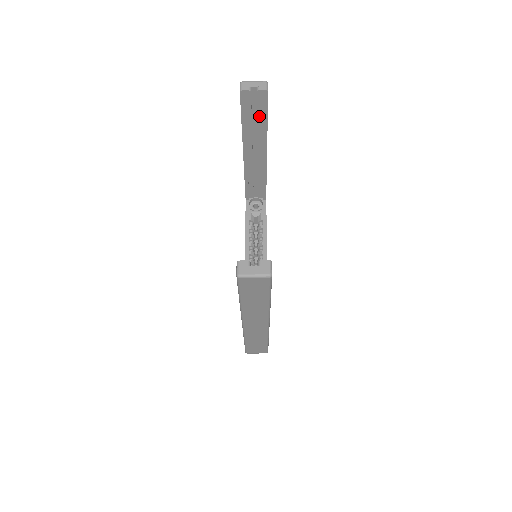
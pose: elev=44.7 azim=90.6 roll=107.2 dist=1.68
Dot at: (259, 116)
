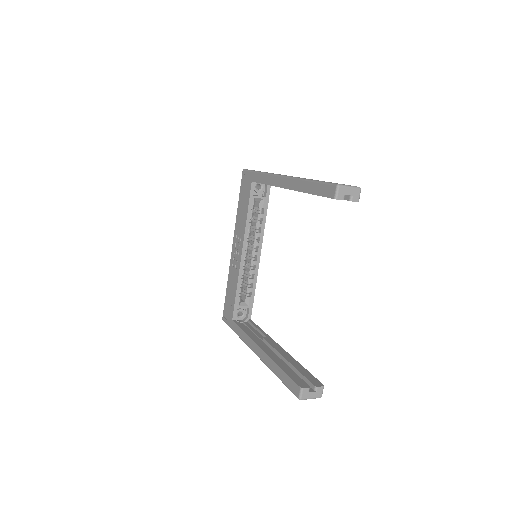
Dot at: occluded
